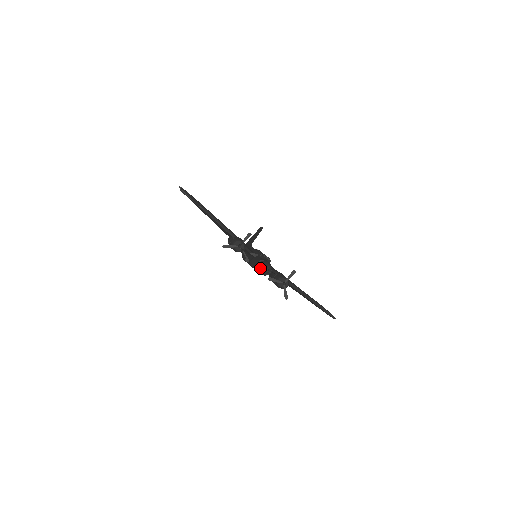
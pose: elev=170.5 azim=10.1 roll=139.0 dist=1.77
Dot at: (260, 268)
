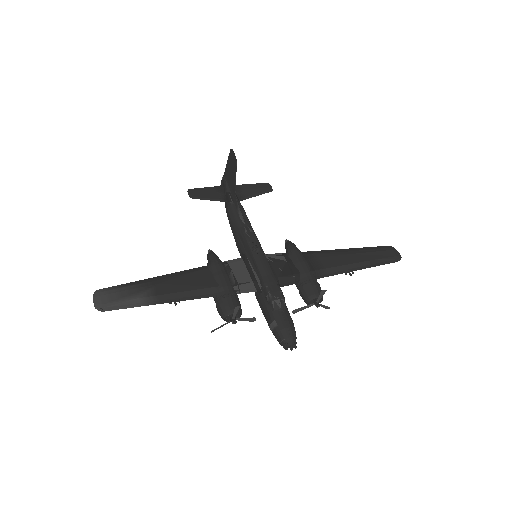
Dot at: occluded
